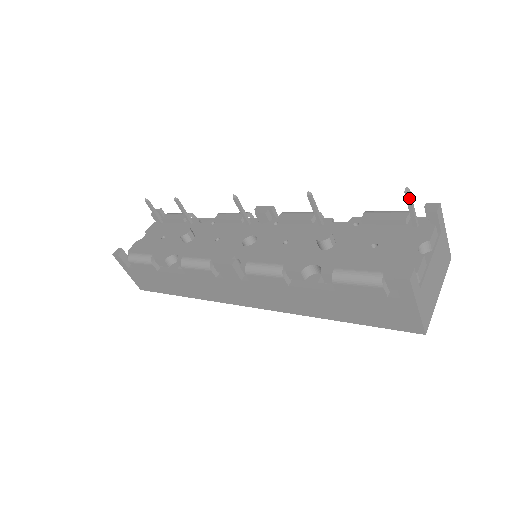
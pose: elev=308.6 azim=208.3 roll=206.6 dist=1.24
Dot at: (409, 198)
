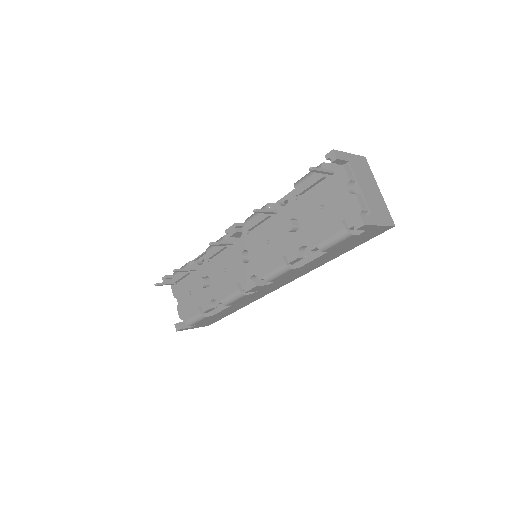
Dot at: (316, 171)
